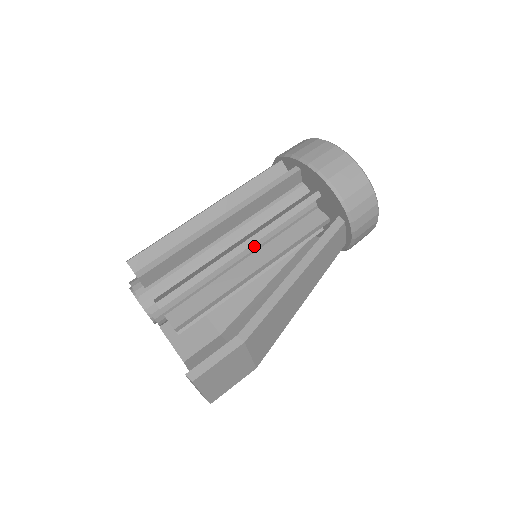
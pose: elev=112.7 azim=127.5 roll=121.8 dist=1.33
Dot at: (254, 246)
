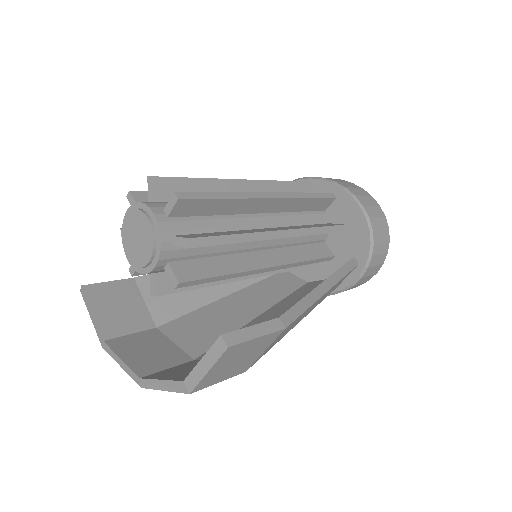
Dot at: (274, 242)
